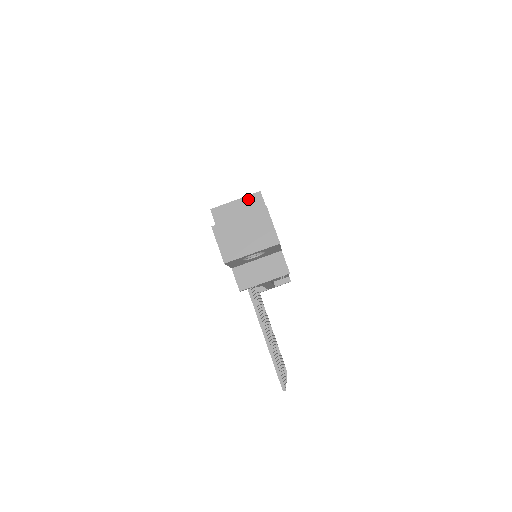
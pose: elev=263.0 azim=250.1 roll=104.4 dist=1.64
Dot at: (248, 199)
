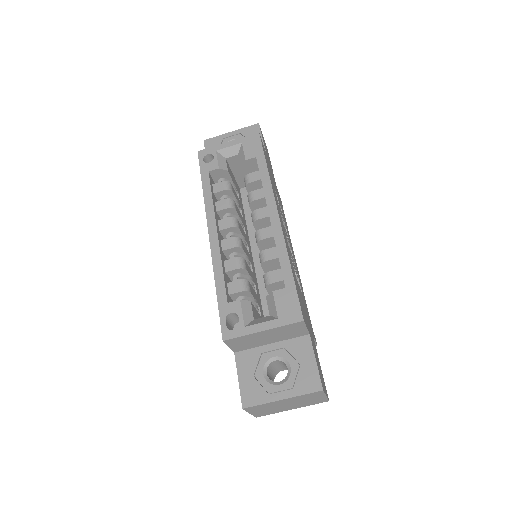
Dot at: (283, 328)
